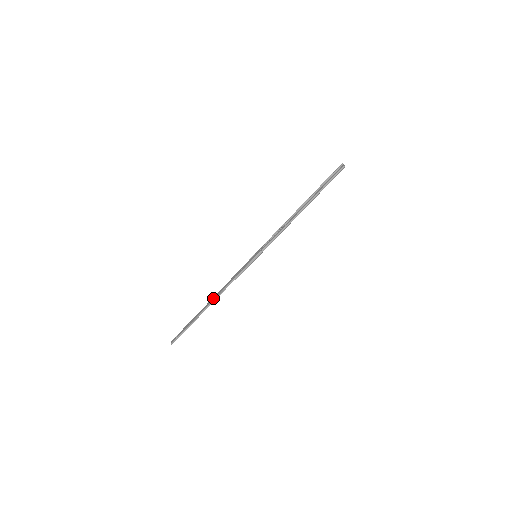
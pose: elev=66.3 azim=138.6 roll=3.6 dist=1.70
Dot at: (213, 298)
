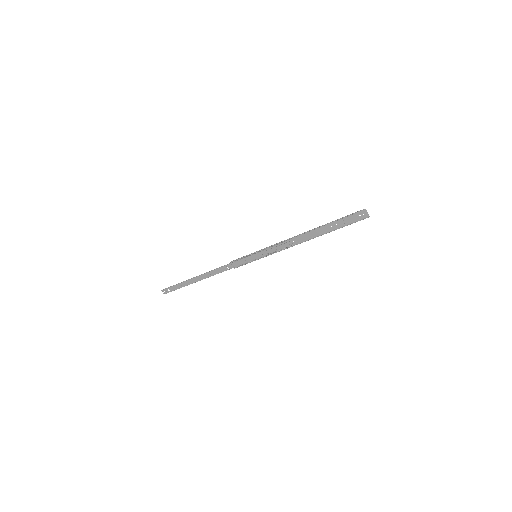
Dot at: (208, 275)
